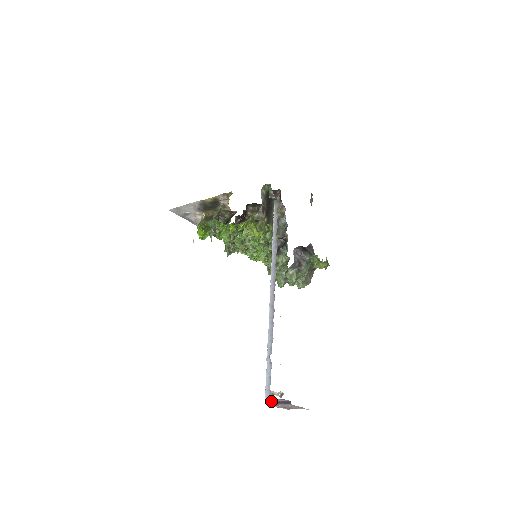
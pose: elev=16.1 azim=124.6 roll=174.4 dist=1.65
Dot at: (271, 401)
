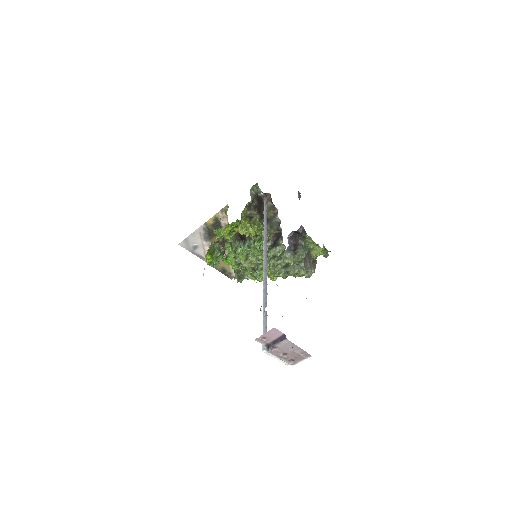
Dot at: (266, 340)
